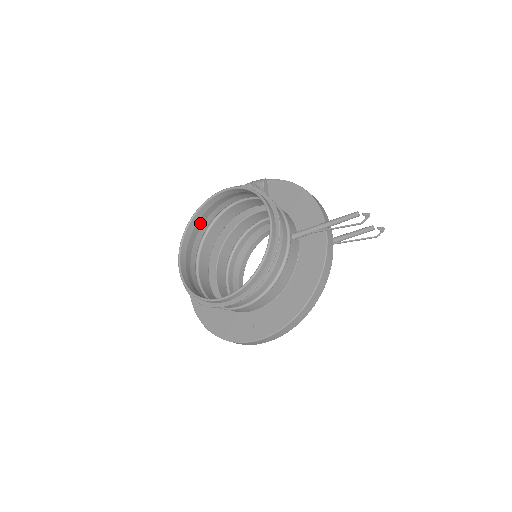
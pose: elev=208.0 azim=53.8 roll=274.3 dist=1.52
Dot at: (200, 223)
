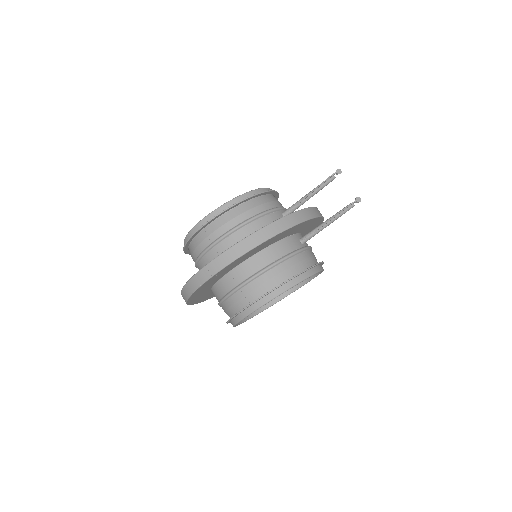
Dot at: occluded
